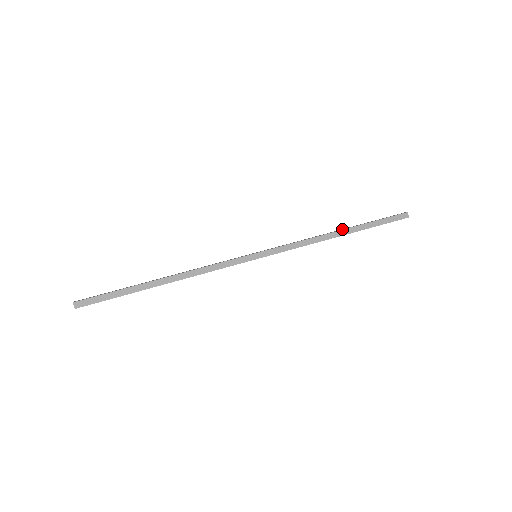
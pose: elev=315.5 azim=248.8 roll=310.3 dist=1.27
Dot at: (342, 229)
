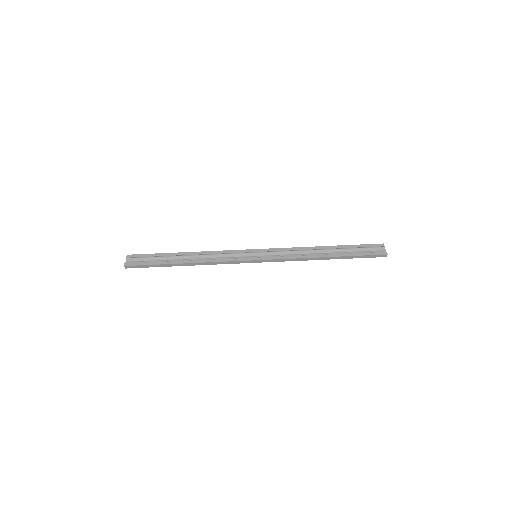
Dot at: (328, 256)
